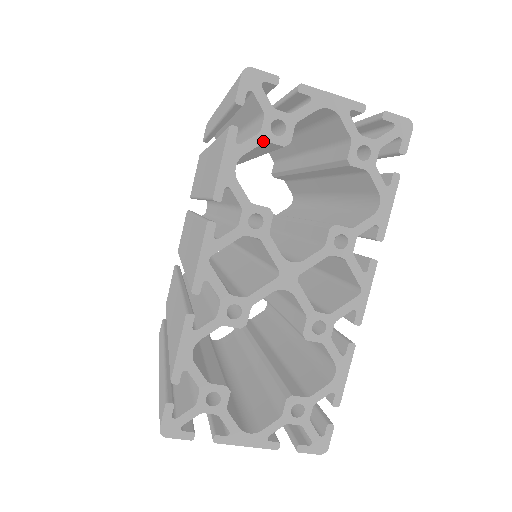
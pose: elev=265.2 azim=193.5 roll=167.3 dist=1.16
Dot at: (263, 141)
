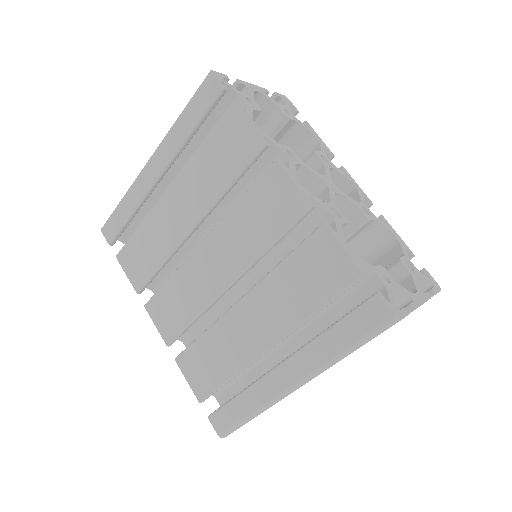
Dot at: (252, 109)
